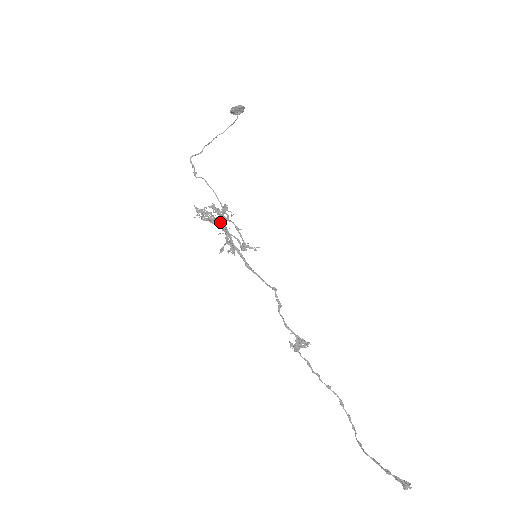
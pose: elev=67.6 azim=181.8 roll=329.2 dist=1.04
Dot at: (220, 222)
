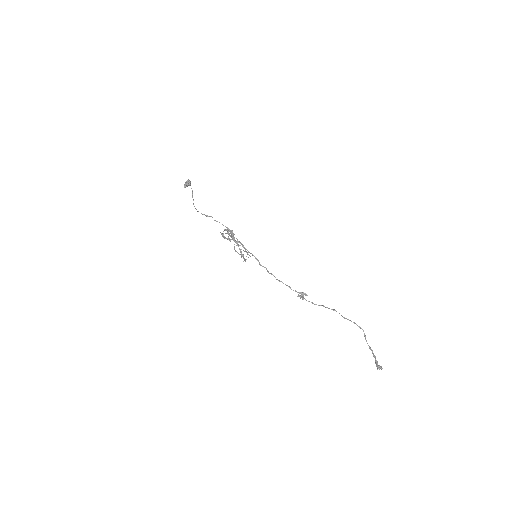
Dot at: occluded
